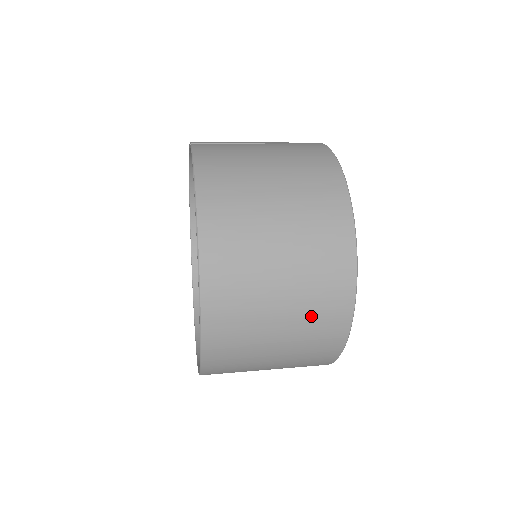
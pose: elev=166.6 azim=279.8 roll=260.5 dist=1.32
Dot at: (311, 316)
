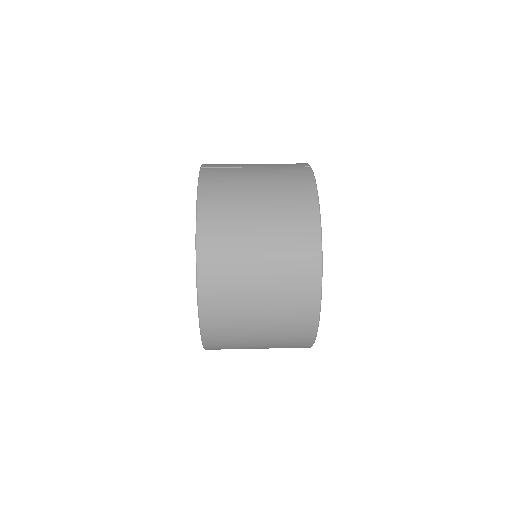
Dot at: (285, 311)
